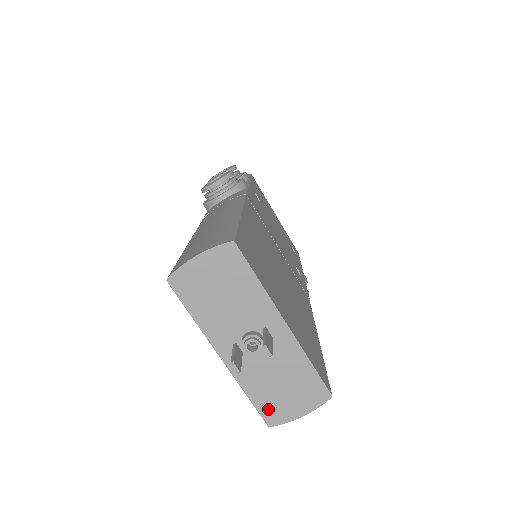
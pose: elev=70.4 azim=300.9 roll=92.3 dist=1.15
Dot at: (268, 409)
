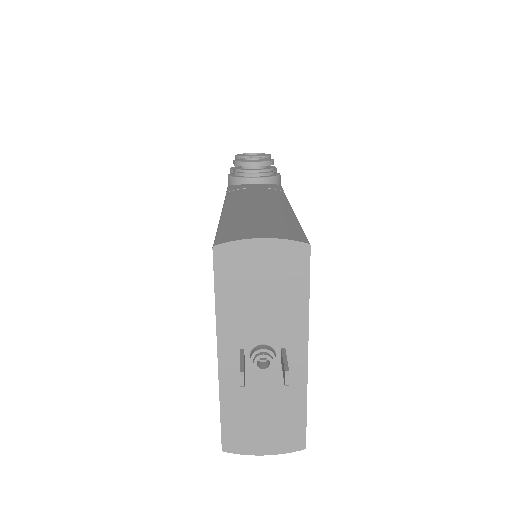
Dot at: (233, 432)
